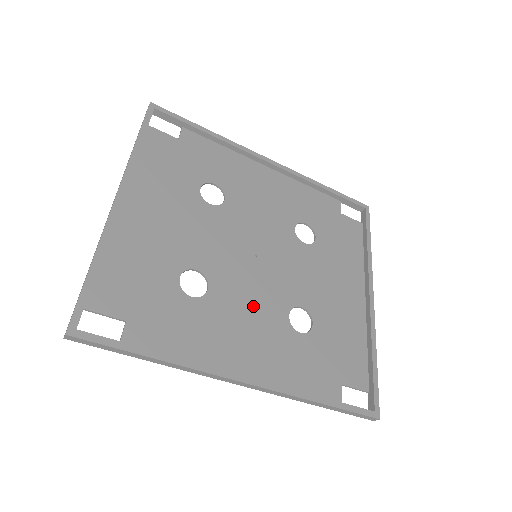
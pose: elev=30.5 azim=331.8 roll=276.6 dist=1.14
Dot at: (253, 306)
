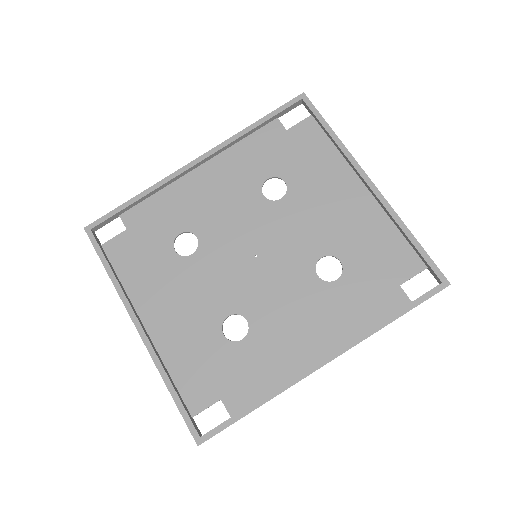
Dot at: (287, 299)
